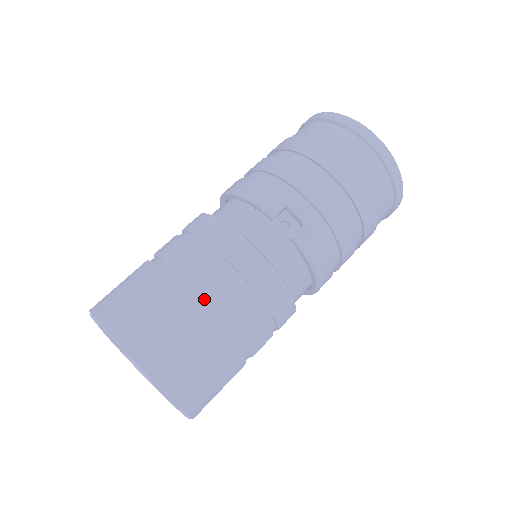
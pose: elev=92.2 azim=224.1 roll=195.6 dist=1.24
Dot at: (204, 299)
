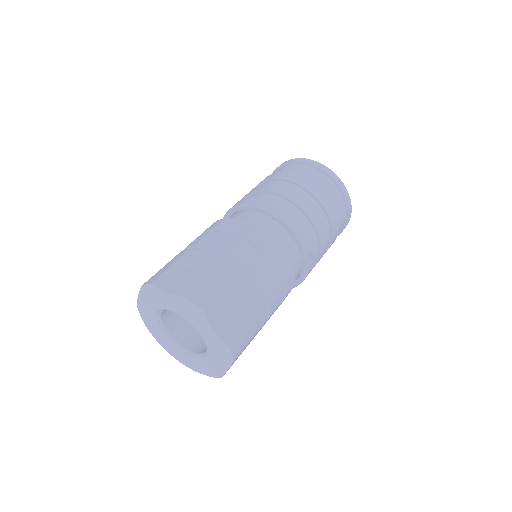
Dot at: (266, 308)
